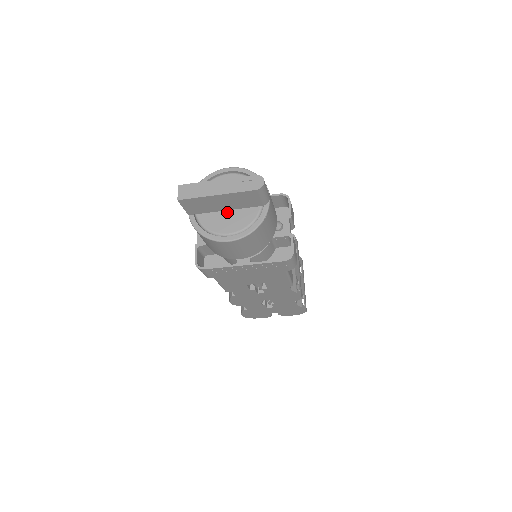
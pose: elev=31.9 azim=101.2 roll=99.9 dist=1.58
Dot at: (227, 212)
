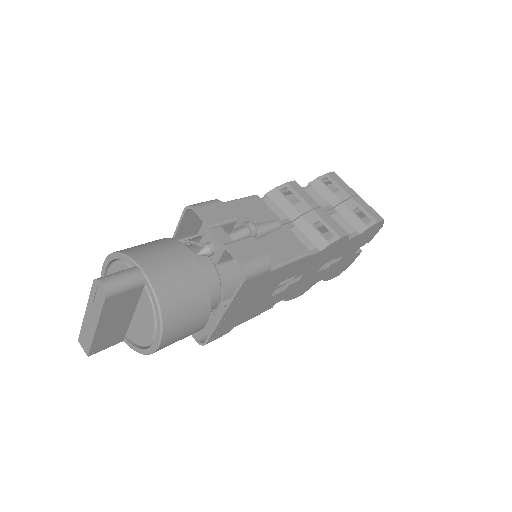
Dot at: (135, 315)
